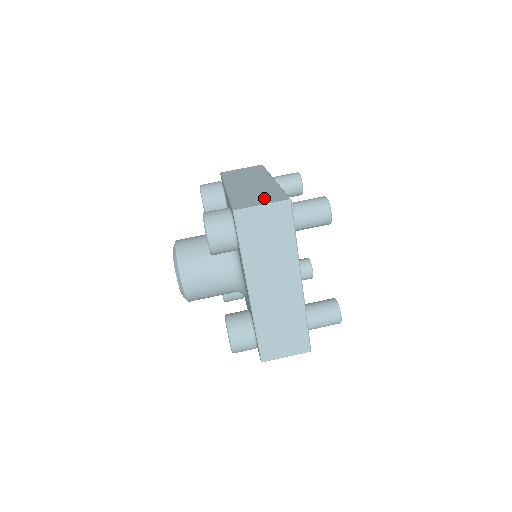
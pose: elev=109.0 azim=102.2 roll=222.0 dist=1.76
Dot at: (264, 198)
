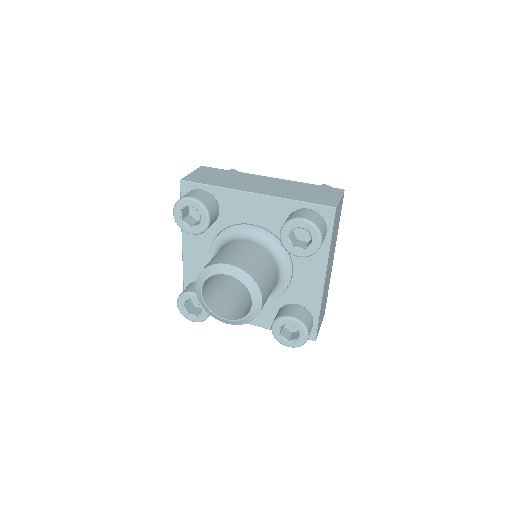
Dot at: (323, 193)
